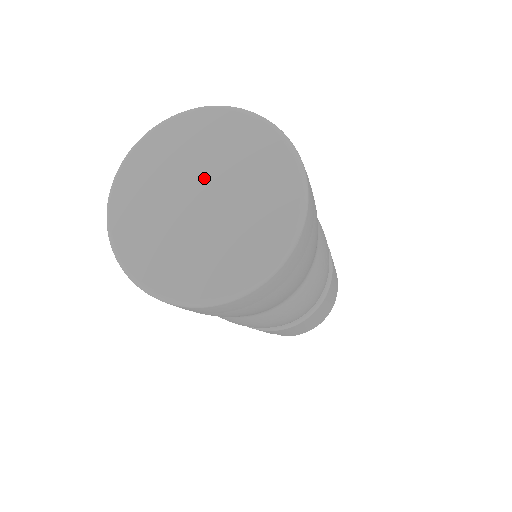
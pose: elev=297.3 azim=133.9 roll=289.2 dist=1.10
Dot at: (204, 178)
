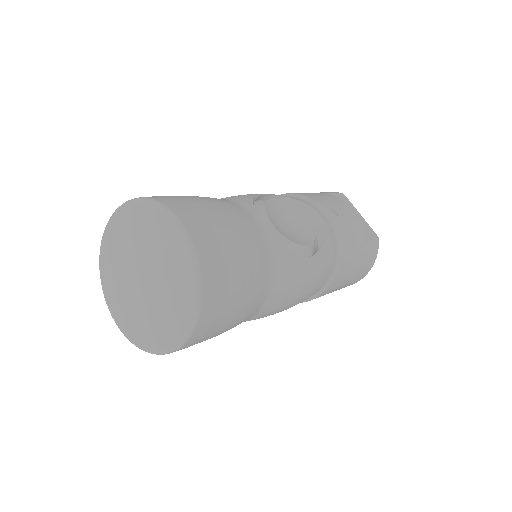
Dot at: (144, 262)
